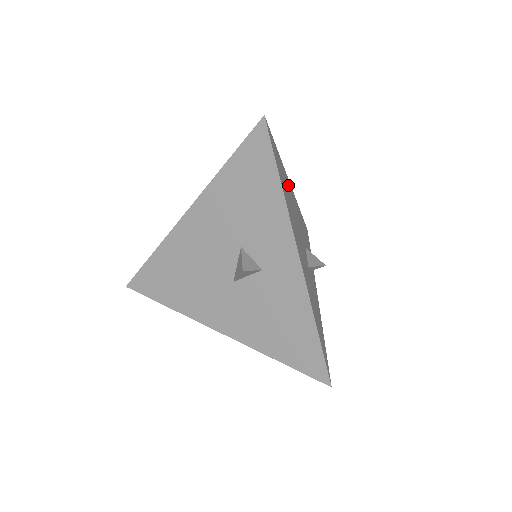
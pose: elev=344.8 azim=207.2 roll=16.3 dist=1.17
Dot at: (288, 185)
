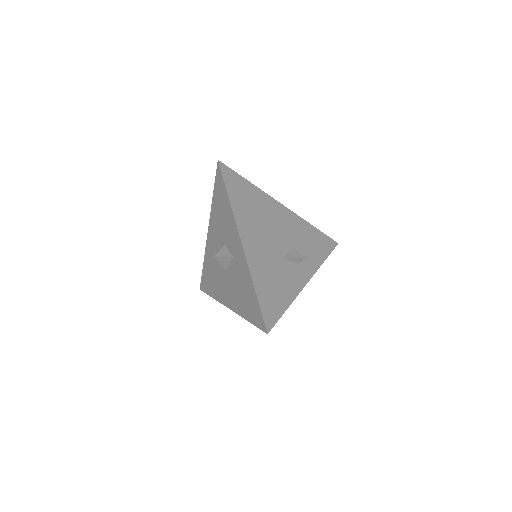
Dot at: (267, 203)
